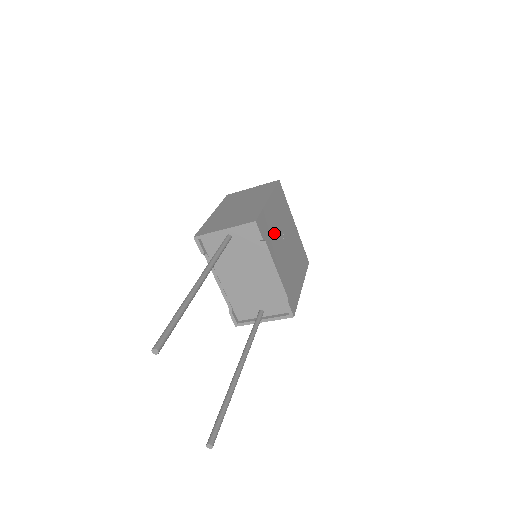
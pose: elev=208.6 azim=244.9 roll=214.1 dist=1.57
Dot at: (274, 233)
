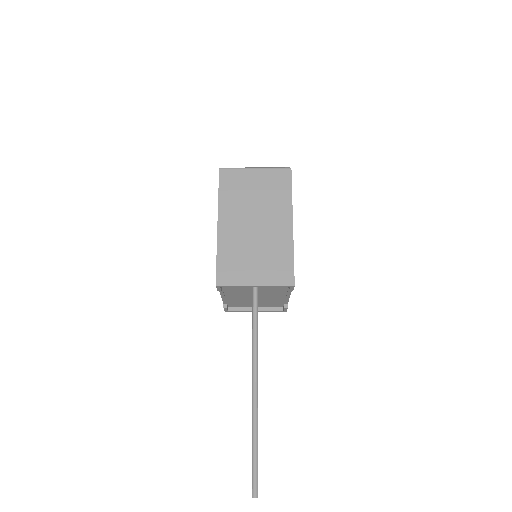
Dot at: occluded
